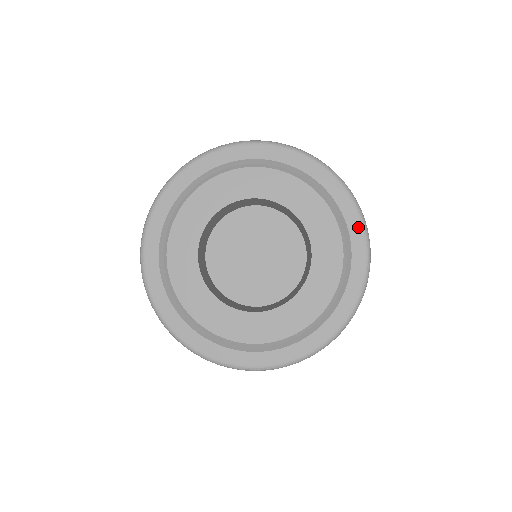
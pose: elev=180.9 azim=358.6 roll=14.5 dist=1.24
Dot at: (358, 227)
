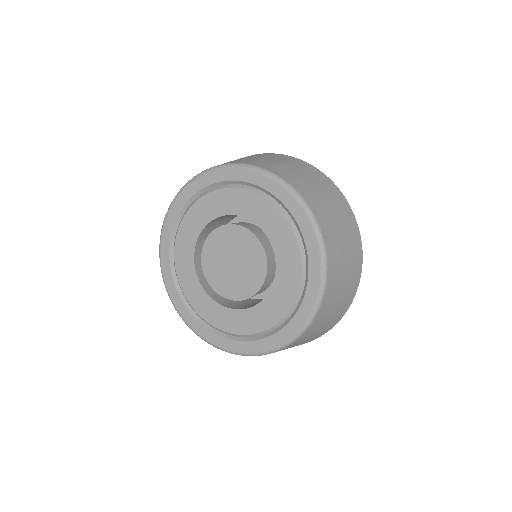
Dot at: (299, 210)
